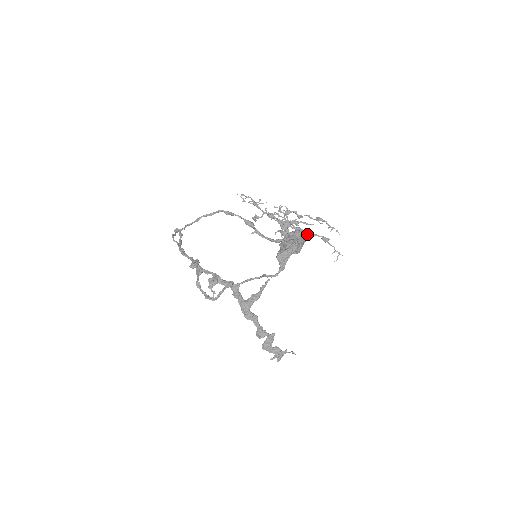
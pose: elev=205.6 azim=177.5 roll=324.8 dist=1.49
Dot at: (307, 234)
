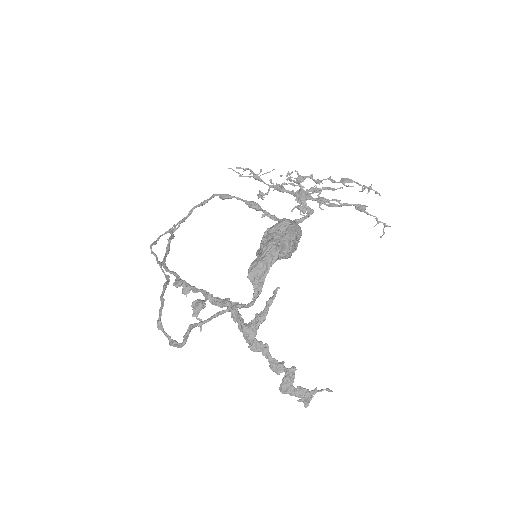
Dot at: (332, 205)
